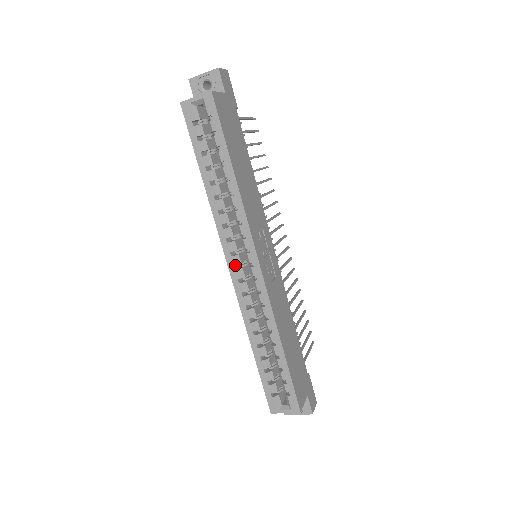
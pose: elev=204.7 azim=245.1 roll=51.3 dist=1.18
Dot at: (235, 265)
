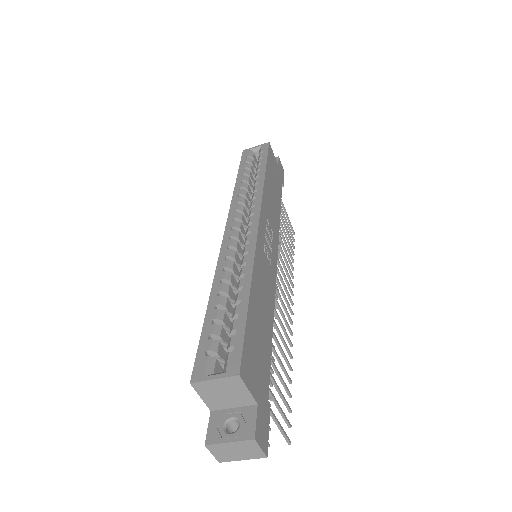
Dot at: occluded
